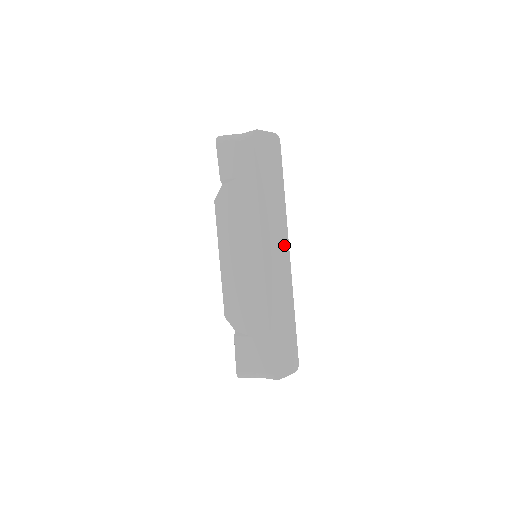
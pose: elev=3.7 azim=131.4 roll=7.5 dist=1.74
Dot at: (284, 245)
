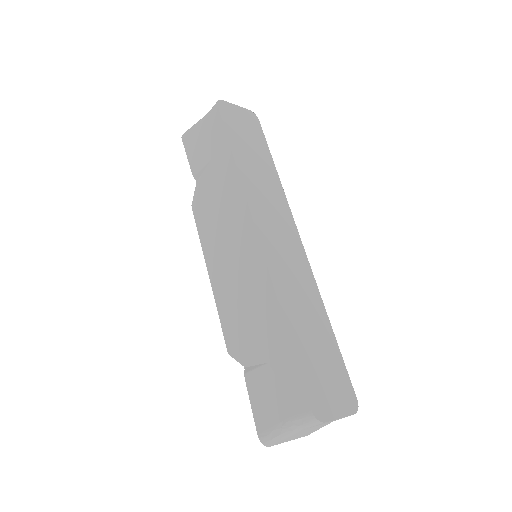
Dot at: (290, 228)
